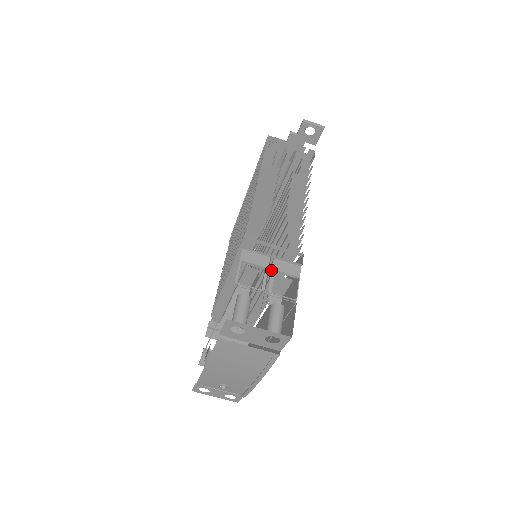
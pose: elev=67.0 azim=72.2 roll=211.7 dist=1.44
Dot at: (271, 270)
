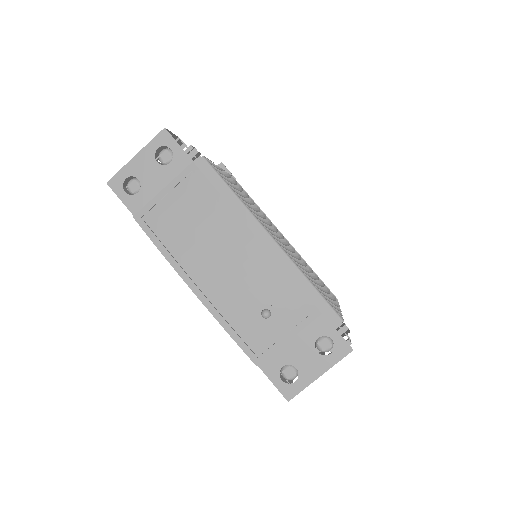
Dot at: occluded
